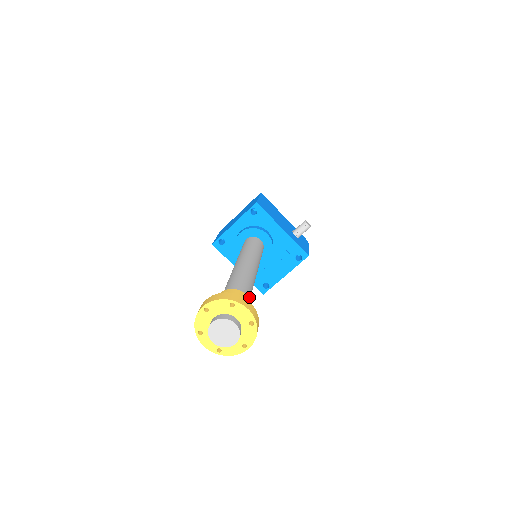
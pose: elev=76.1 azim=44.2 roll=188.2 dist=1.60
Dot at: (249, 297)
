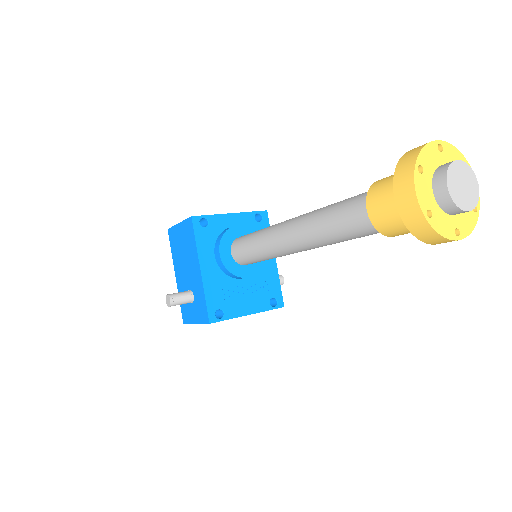
Dot at: occluded
